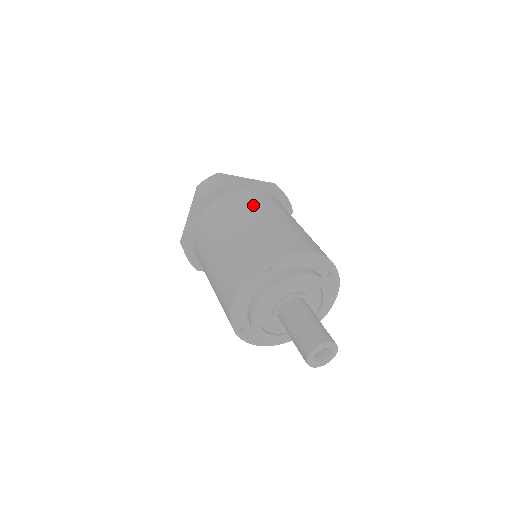
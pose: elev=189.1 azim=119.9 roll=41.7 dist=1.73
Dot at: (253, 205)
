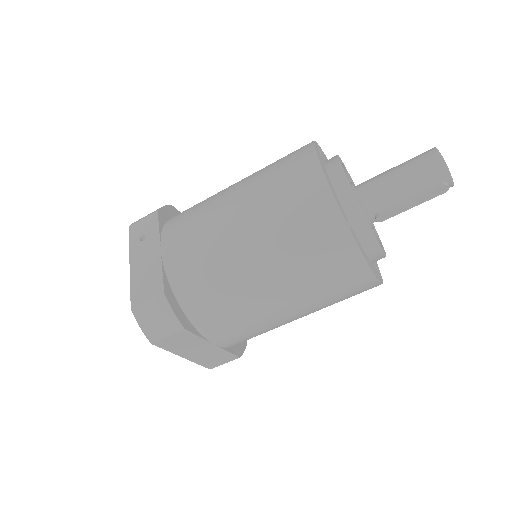
Dot at: occluded
